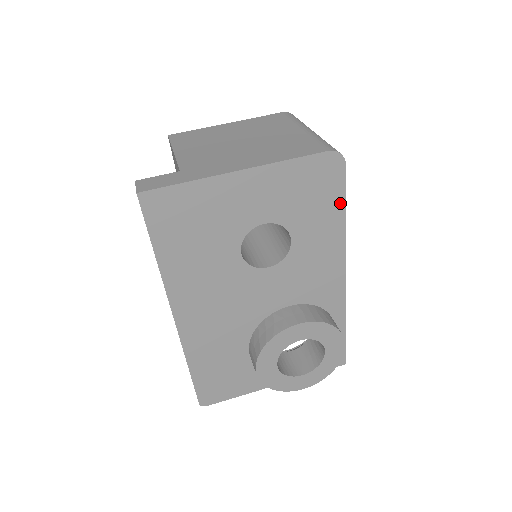
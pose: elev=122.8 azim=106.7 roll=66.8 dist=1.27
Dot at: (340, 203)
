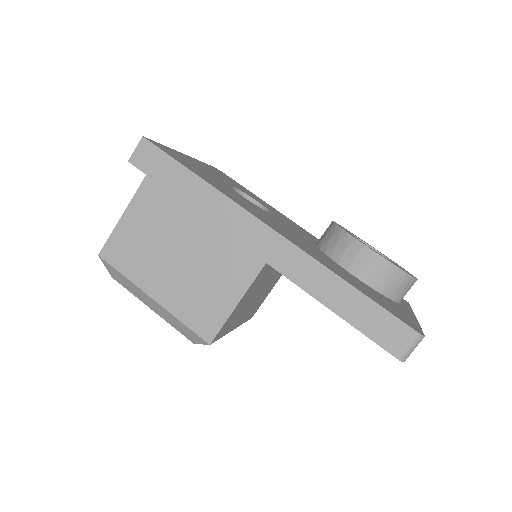
Dot at: (250, 192)
